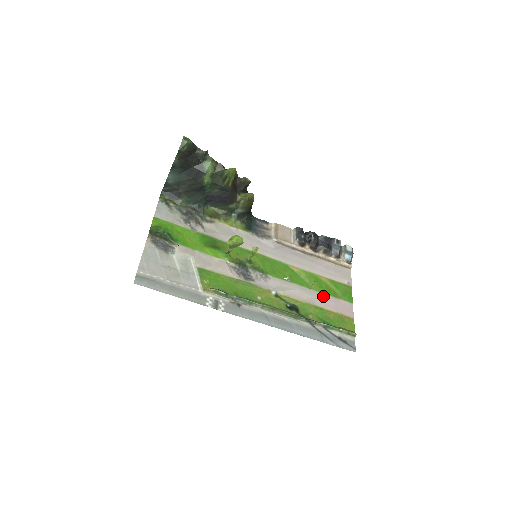
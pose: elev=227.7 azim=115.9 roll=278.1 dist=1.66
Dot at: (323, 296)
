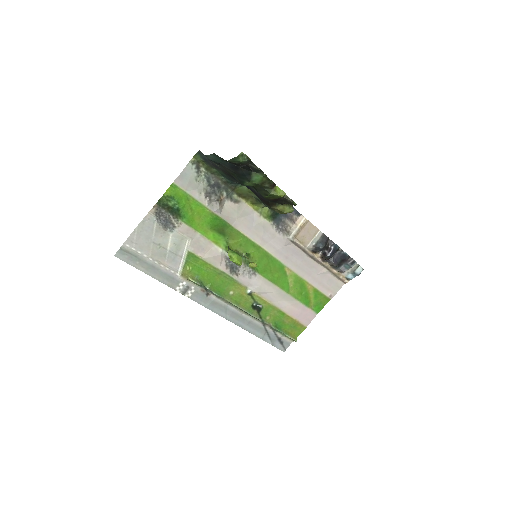
Dot at: (295, 302)
